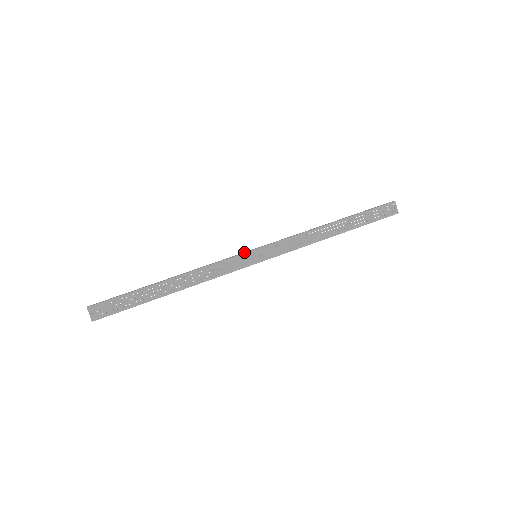
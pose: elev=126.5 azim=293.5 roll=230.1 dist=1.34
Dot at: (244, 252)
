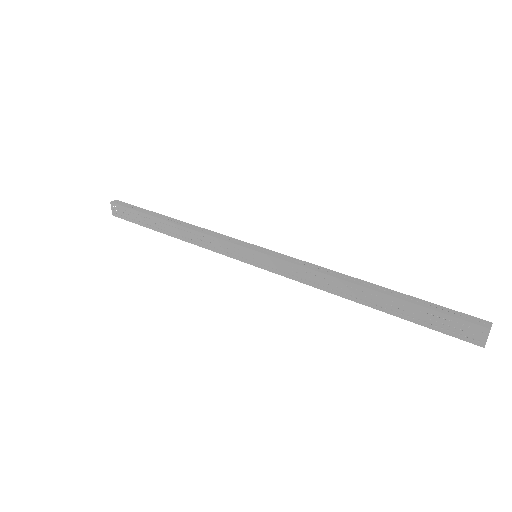
Dot at: (246, 243)
